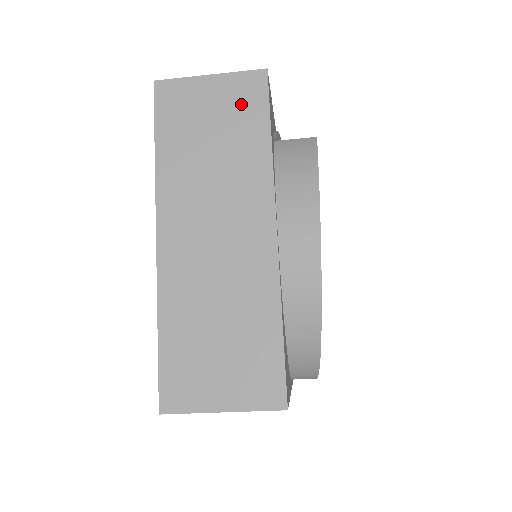
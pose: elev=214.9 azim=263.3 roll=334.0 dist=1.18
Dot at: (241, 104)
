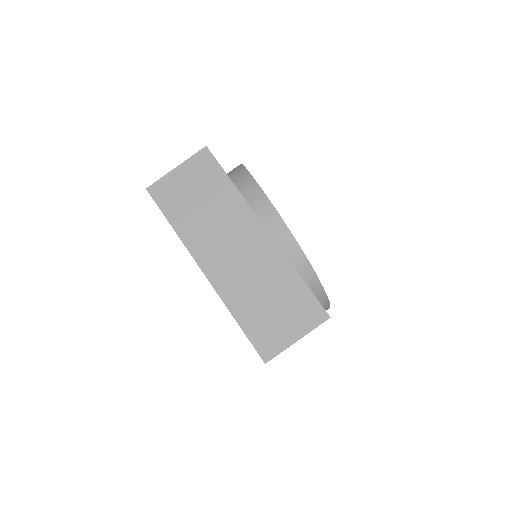
Dot at: occluded
